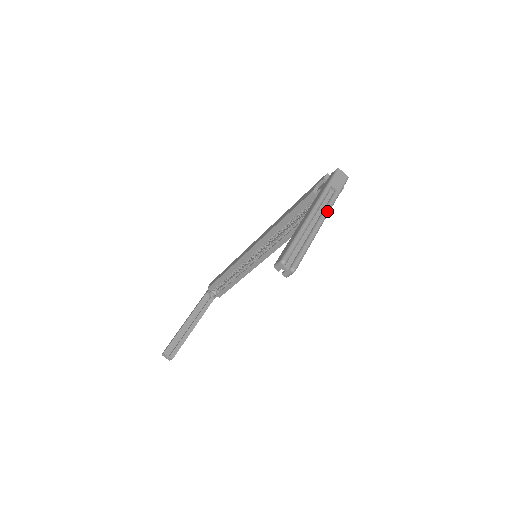
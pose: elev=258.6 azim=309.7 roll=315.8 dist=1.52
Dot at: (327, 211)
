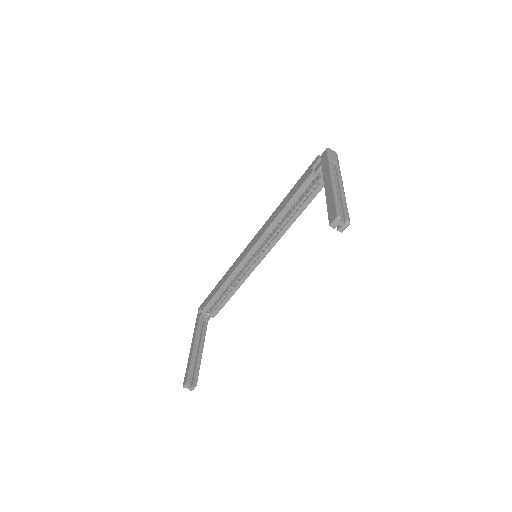
Dot at: (341, 178)
